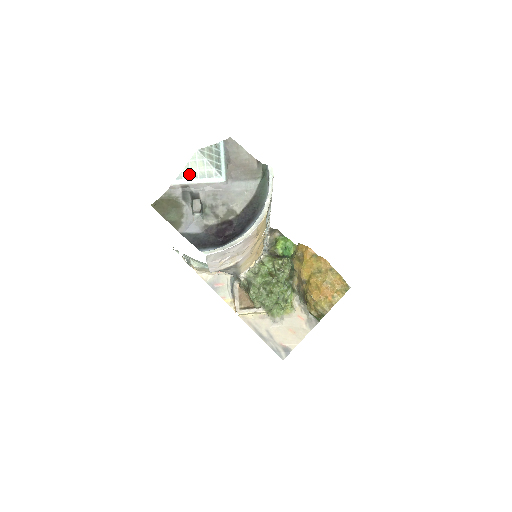
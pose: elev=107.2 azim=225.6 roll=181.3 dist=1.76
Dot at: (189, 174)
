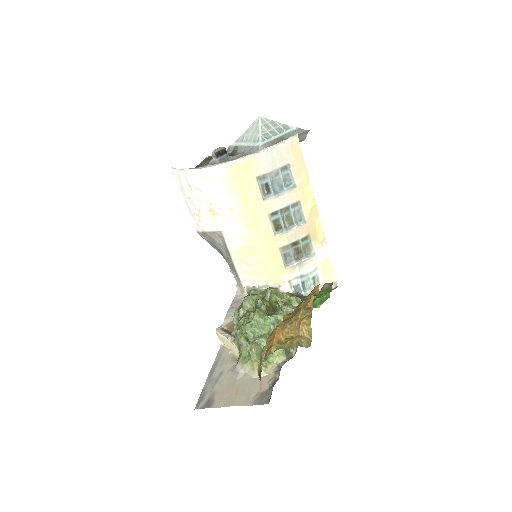
Dot at: (244, 138)
